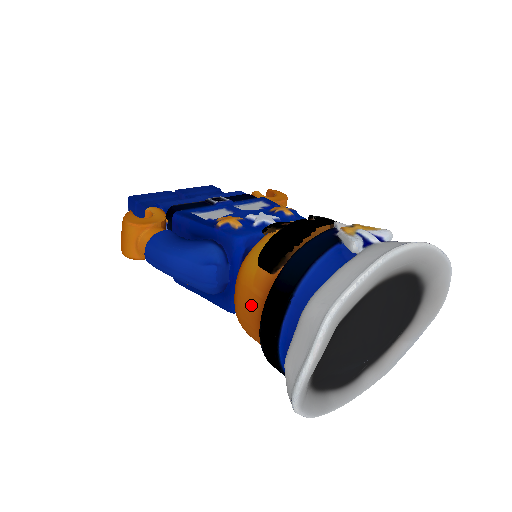
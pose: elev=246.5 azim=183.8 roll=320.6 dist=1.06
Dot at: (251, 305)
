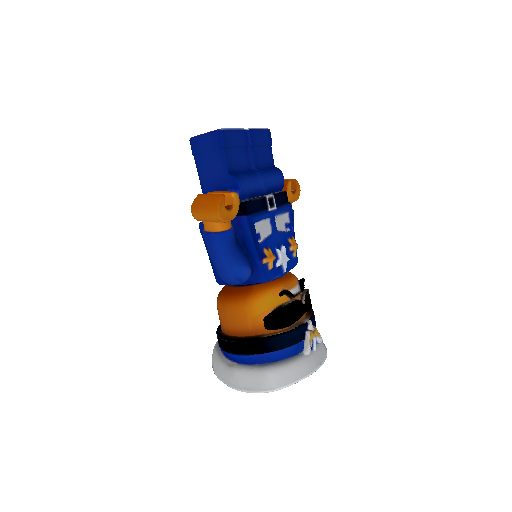
Dot at: (240, 322)
